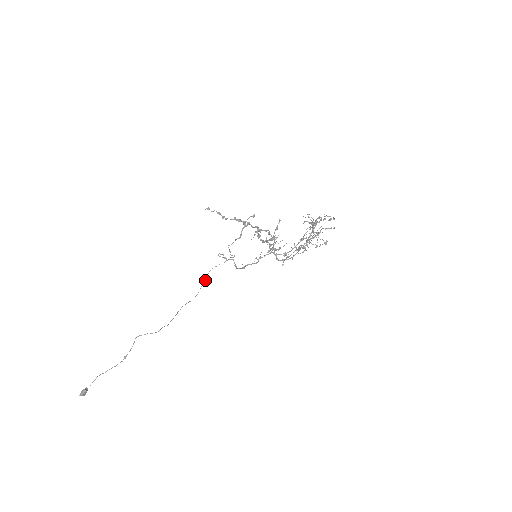
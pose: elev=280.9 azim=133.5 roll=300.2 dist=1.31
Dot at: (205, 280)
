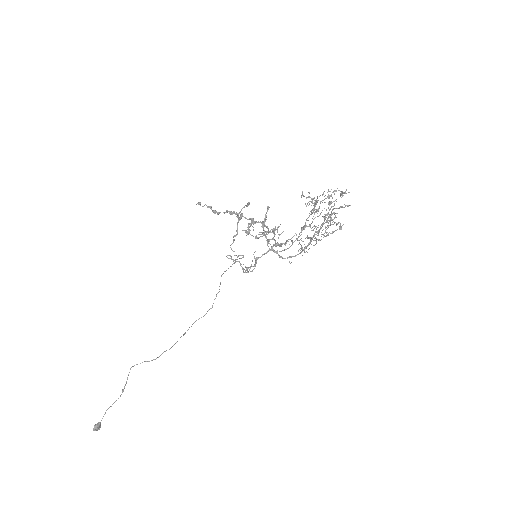
Dot at: occluded
